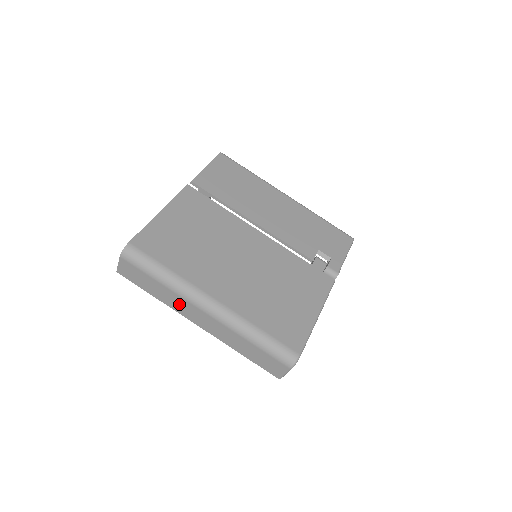
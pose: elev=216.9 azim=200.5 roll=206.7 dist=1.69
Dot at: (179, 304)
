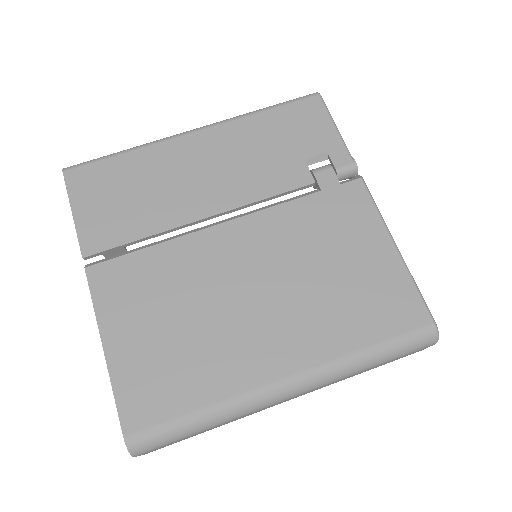
Dot at: occluded
